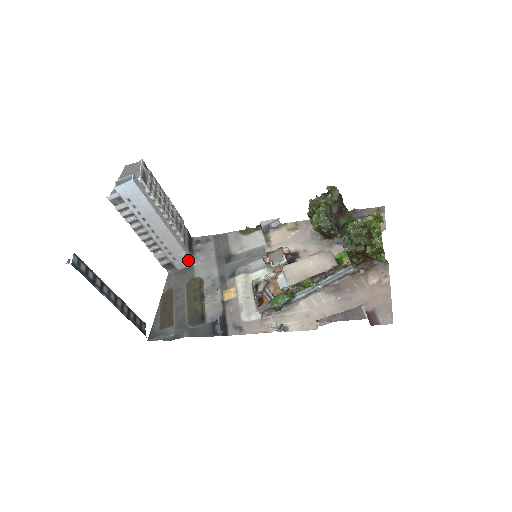
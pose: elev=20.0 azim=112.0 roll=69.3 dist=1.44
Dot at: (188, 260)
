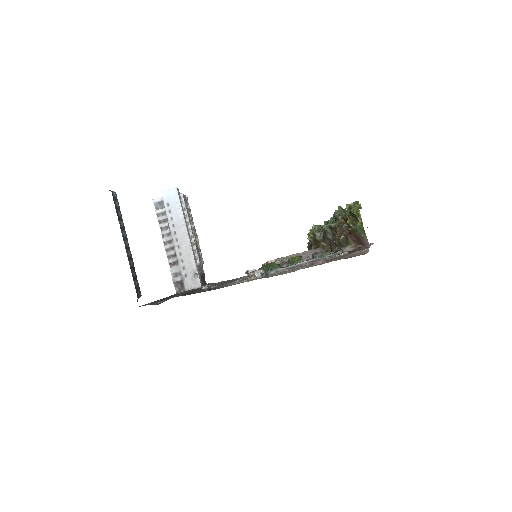
Dot at: (197, 280)
